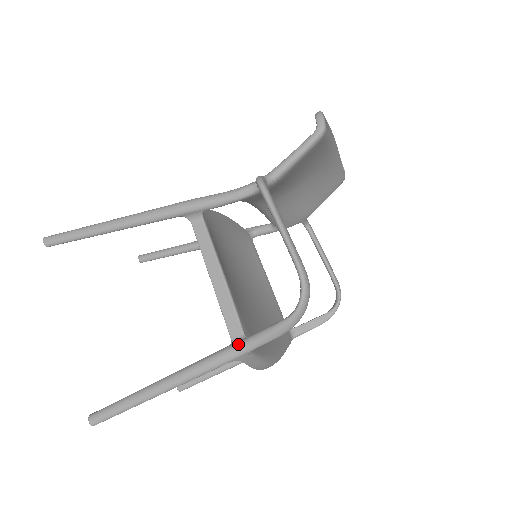
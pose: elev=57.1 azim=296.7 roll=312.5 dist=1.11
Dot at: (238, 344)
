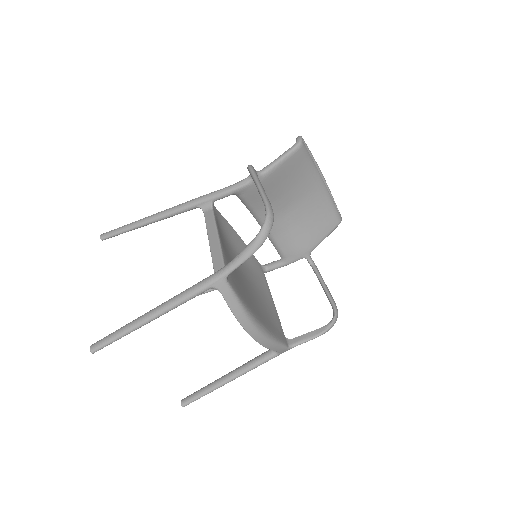
Dot at: (217, 271)
